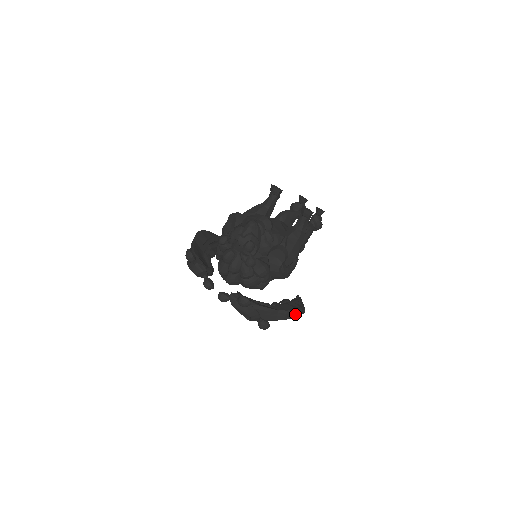
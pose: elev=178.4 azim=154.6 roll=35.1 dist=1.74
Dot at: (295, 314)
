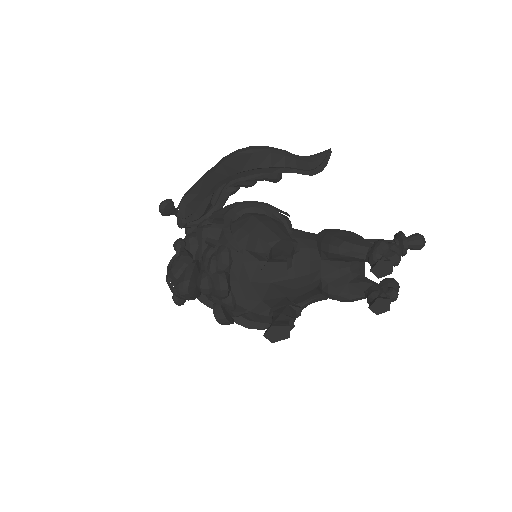
Dot at: occluded
